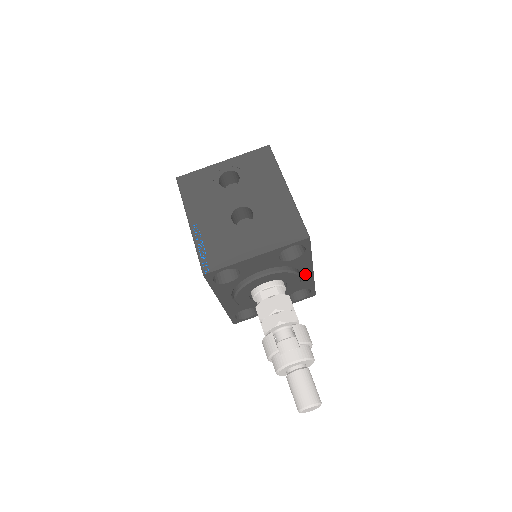
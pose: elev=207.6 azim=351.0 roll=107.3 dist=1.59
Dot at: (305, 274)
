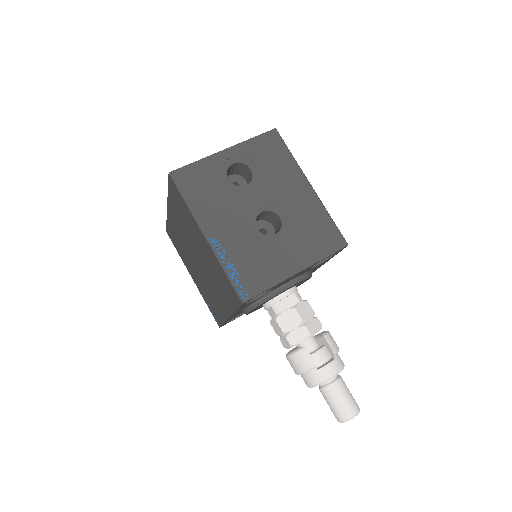
Dot at: (311, 272)
